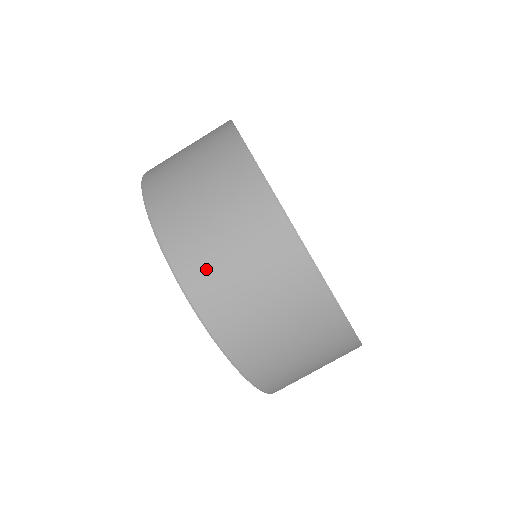
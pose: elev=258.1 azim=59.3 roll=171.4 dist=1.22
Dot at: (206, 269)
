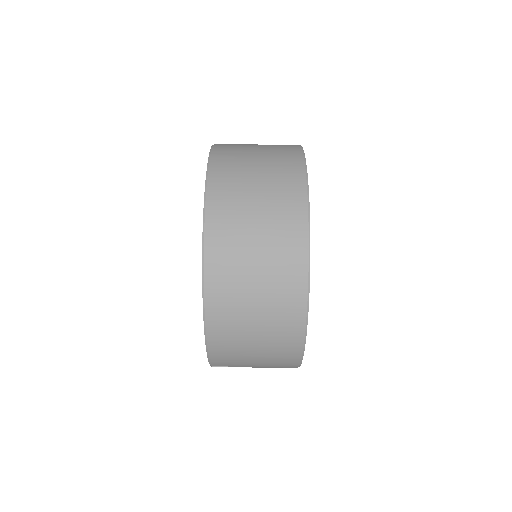
Dot at: (231, 193)
